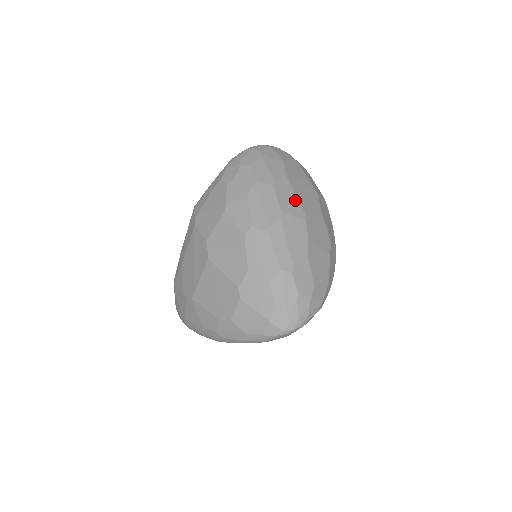
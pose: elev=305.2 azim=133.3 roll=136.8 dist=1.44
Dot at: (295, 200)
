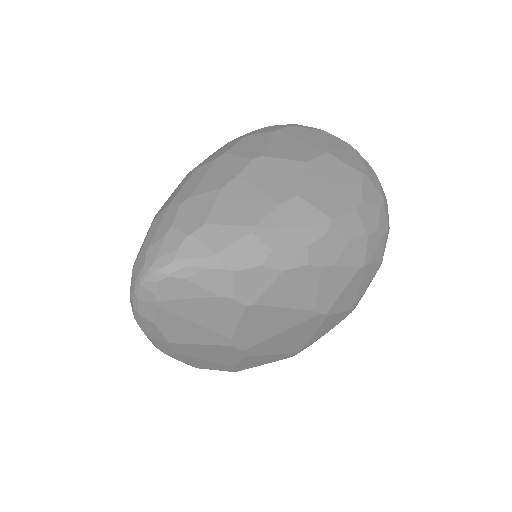
Dot at: (260, 146)
